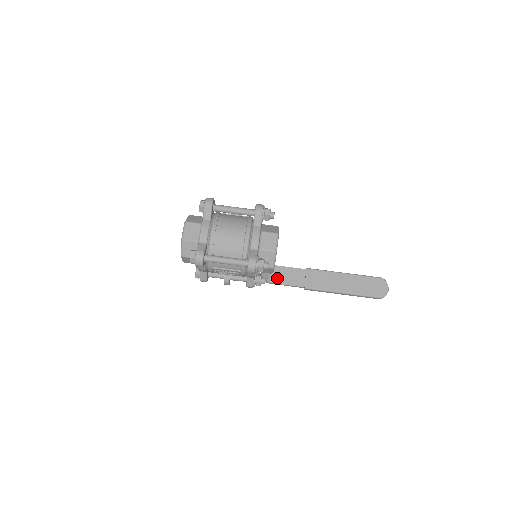
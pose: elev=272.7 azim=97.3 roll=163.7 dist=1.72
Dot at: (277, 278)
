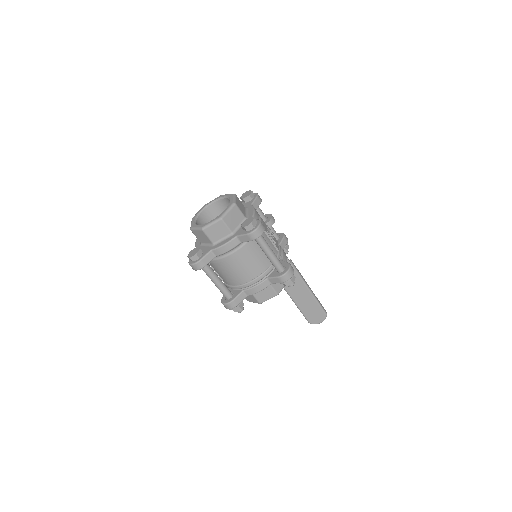
Dot at: occluded
